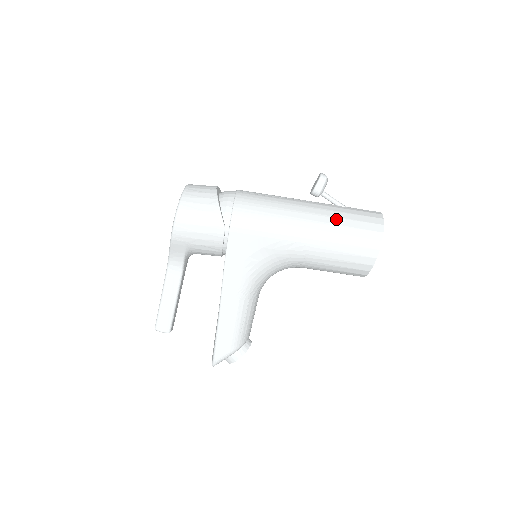
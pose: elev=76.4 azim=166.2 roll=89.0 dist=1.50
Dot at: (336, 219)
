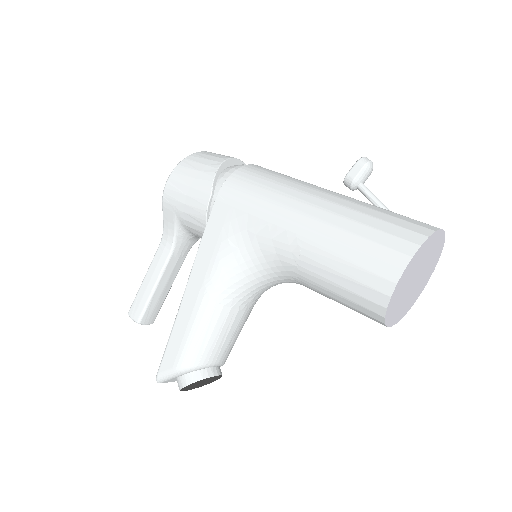
Dot at: (354, 212)
